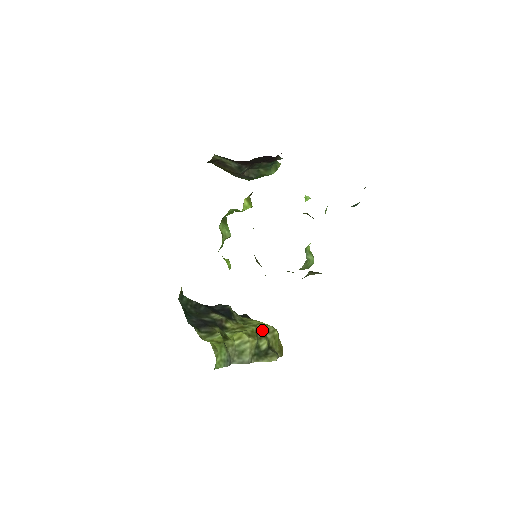
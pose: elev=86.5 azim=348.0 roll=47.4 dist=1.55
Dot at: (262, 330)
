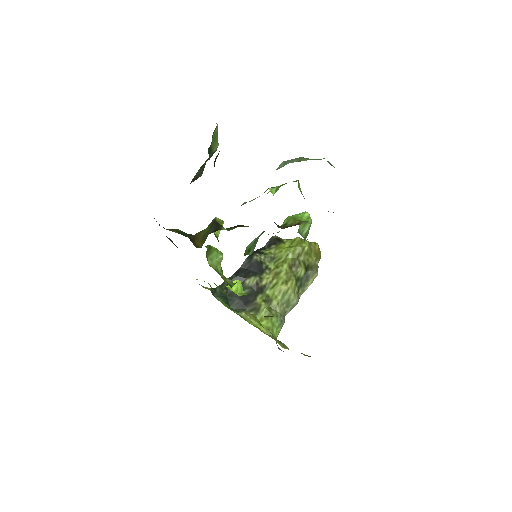
Dot at: (293, 260)
